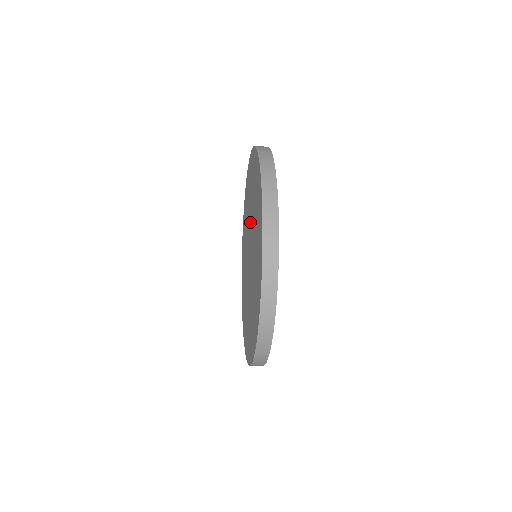
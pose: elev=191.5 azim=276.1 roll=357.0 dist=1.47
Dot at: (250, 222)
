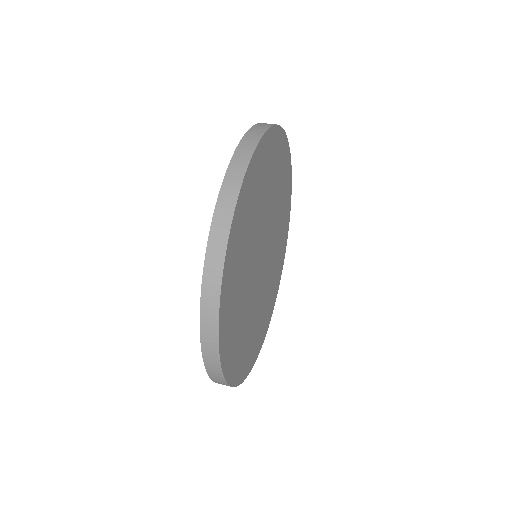
Dot at: occluded
